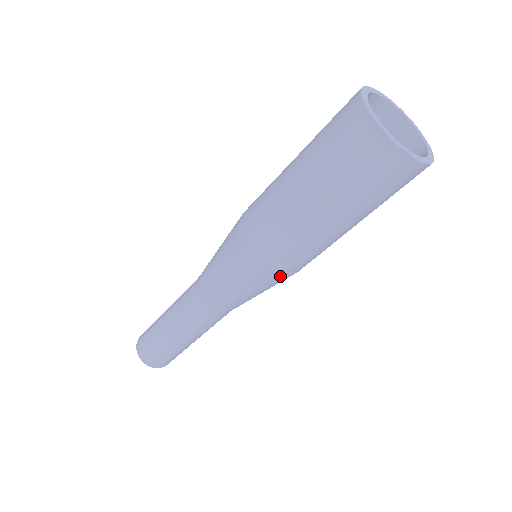
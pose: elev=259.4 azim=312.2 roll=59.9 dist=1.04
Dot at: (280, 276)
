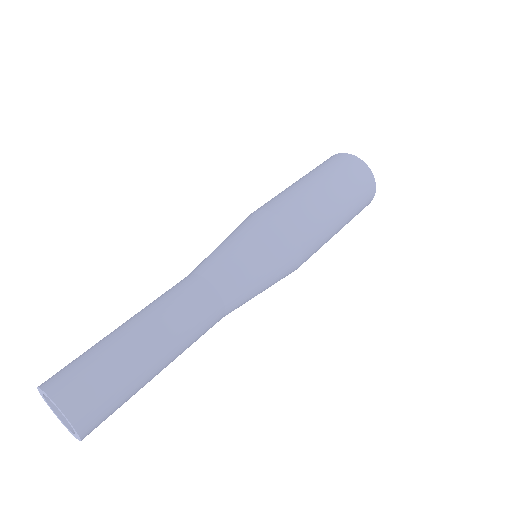
Dot at: (293, 239)
